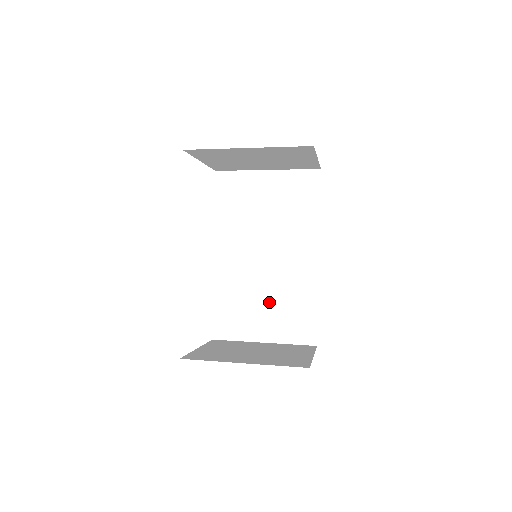
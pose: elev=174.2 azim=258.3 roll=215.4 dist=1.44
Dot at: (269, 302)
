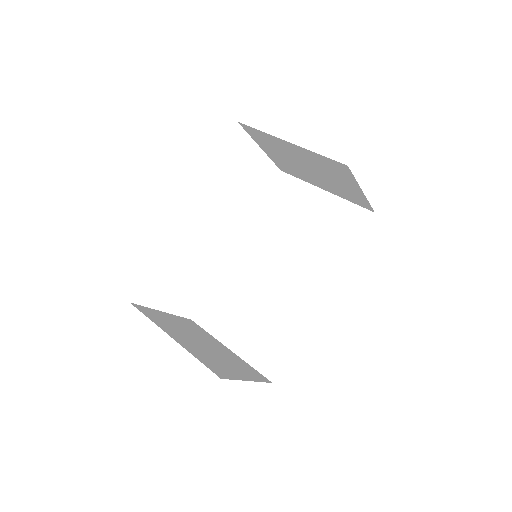
Dot at: (256, 314)
